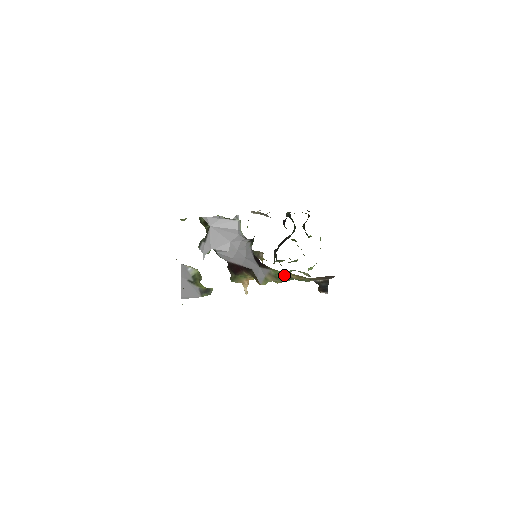
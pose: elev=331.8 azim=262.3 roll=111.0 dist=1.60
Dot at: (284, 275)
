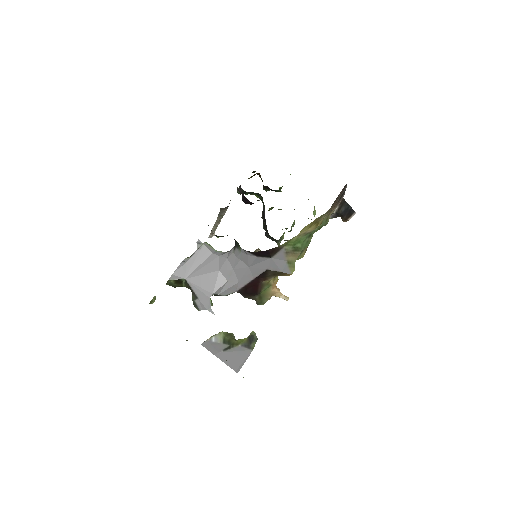
Dot at: (301, 238)
